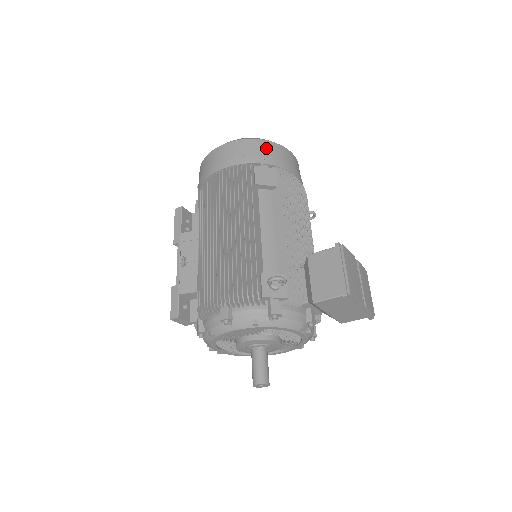
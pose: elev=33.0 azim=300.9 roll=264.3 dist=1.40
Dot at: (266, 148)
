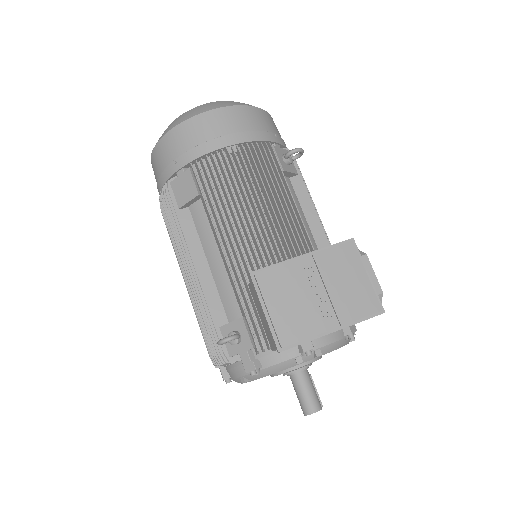
Dot at: (173, 143)
